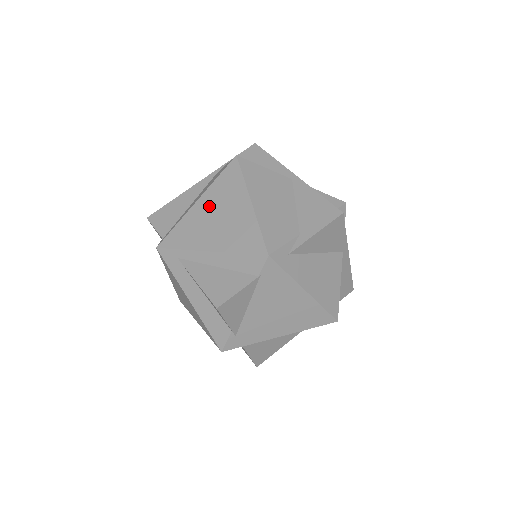
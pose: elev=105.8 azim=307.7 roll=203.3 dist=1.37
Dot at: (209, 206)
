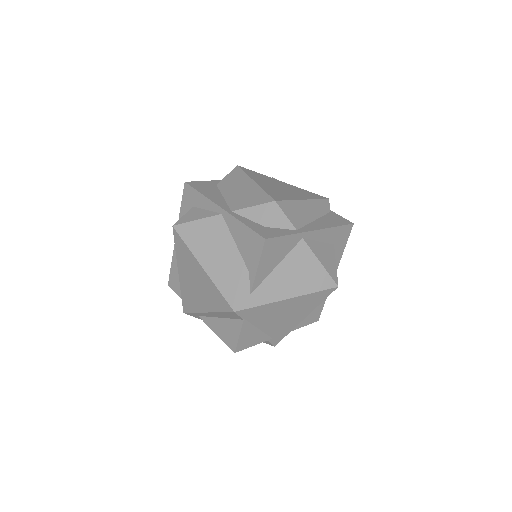
Dot at: (186, 275)
